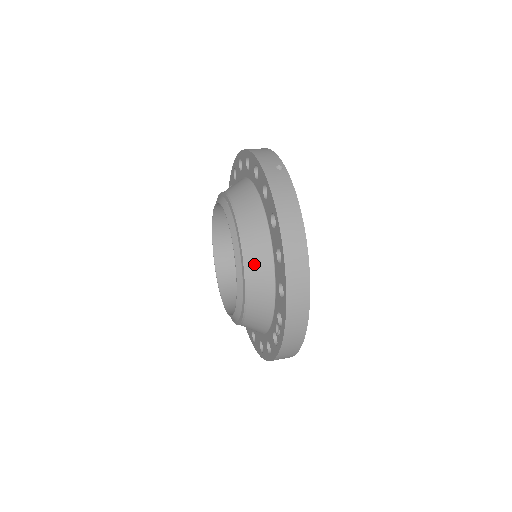
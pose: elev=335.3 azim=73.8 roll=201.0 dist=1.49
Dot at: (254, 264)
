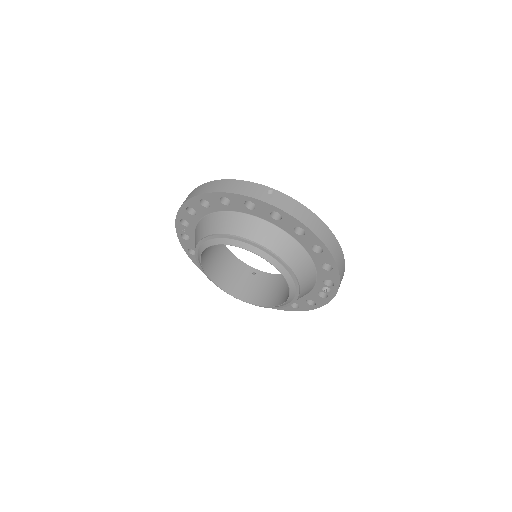
Dot at: (297, 266)
